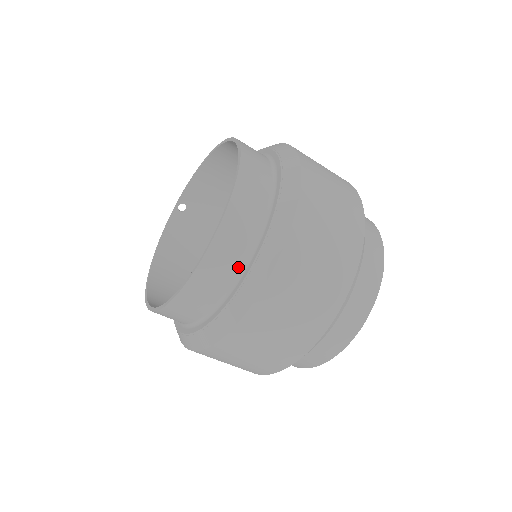
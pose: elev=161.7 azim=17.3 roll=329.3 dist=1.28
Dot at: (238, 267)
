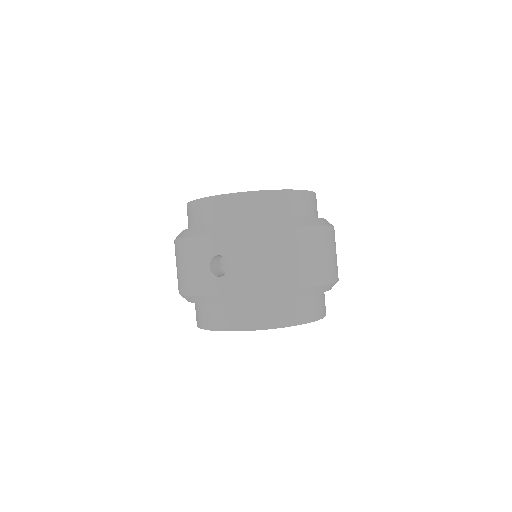
Dot at: (315, 214)
